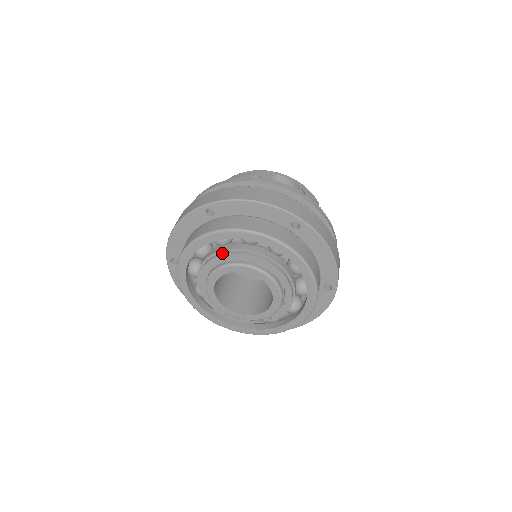
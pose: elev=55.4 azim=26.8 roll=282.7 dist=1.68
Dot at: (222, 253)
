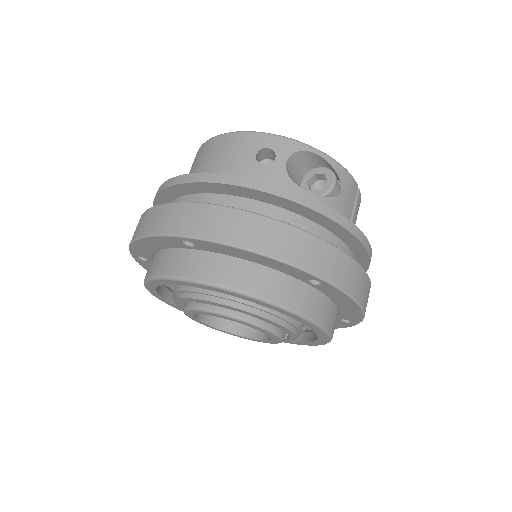
Dot at: (204, 296)
